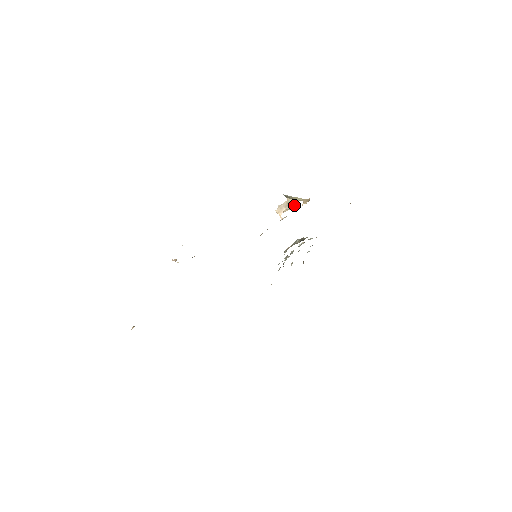
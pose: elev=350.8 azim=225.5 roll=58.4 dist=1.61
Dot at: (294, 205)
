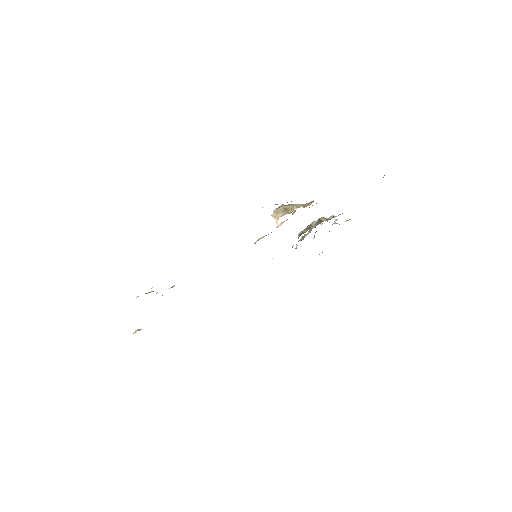
Dot at: (292, 210)
